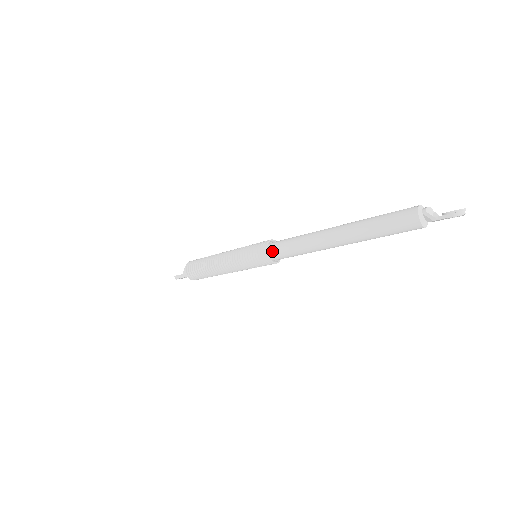
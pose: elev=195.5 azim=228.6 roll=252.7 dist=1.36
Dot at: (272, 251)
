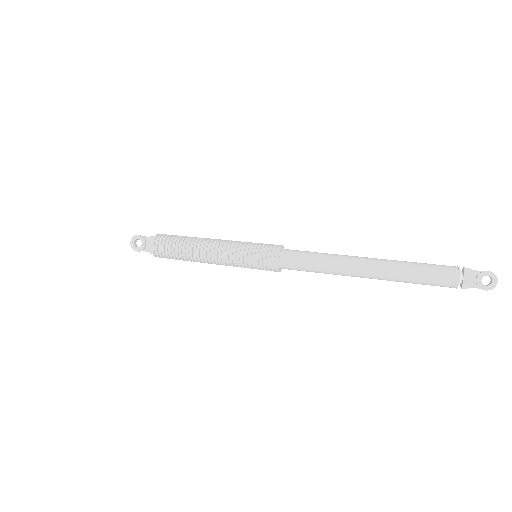
Dot at: occluded
